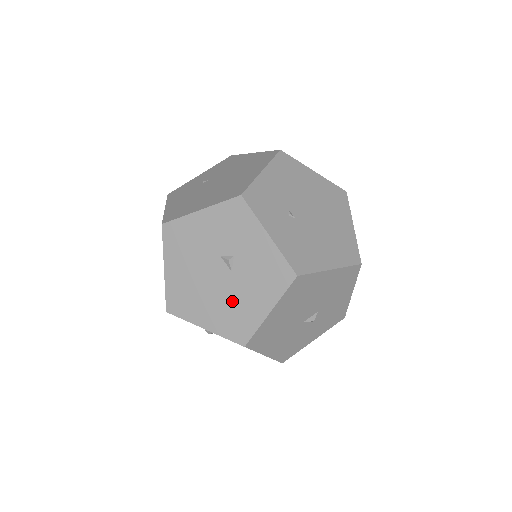
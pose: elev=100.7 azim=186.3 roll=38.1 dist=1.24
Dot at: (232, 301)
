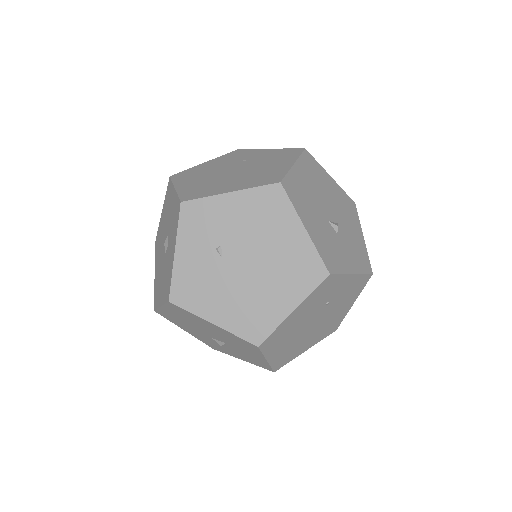
Dot at: (160, 274)
